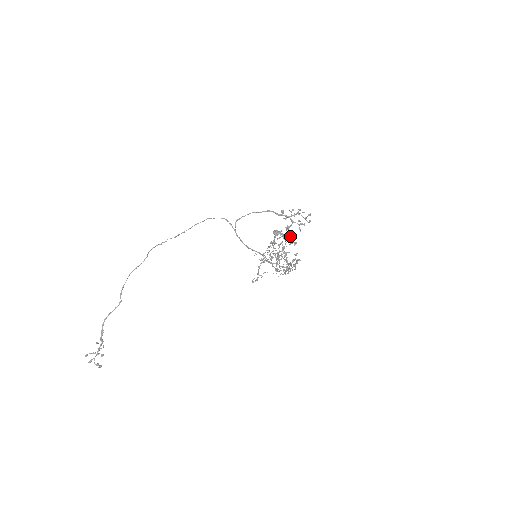
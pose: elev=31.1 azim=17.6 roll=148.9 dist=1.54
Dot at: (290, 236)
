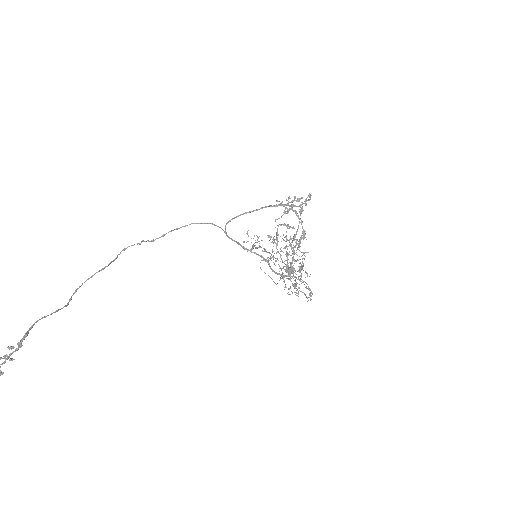
Dot at: occluded
